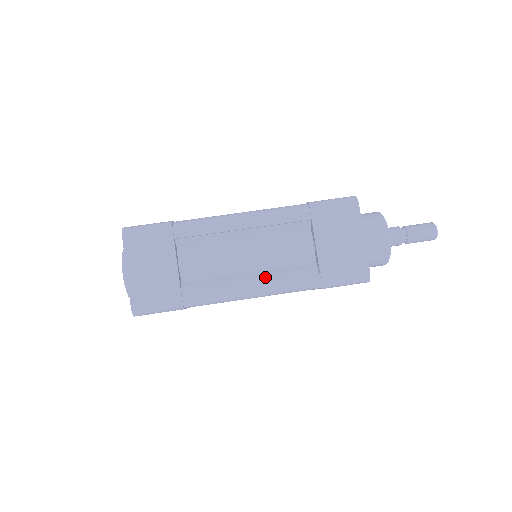
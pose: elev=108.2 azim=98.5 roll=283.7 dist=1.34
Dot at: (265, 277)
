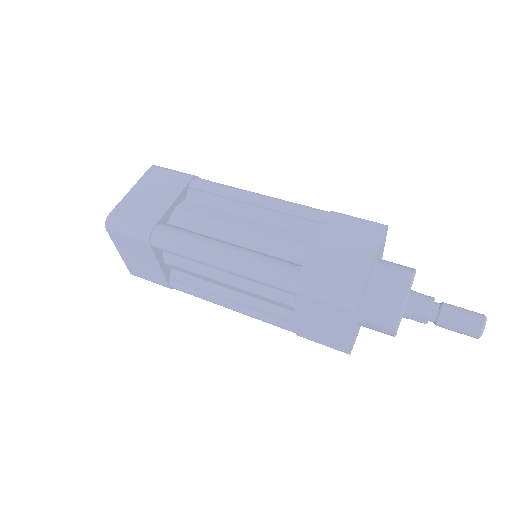
Dot at: (243, 250)
